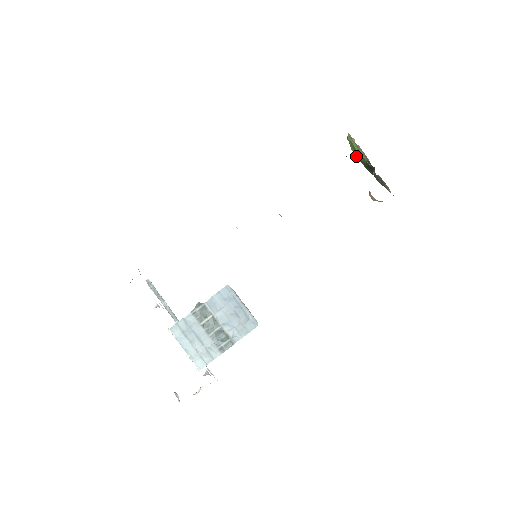
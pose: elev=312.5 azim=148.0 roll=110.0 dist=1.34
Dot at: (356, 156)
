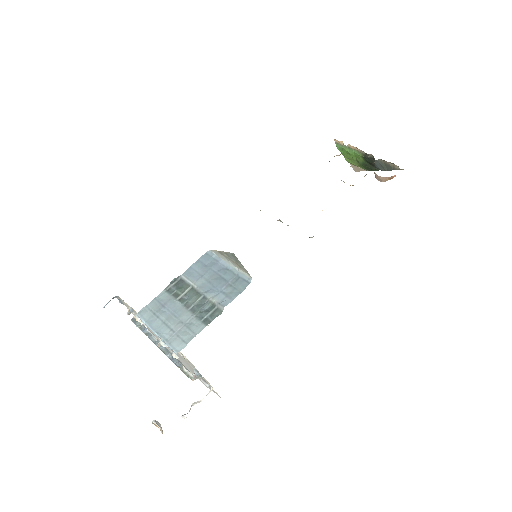
Dot at: (355, 168)
